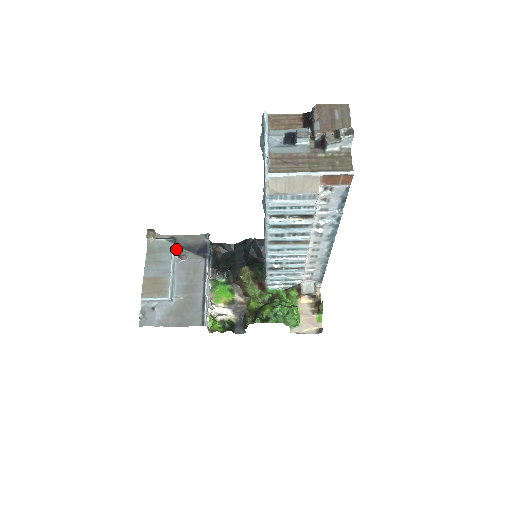
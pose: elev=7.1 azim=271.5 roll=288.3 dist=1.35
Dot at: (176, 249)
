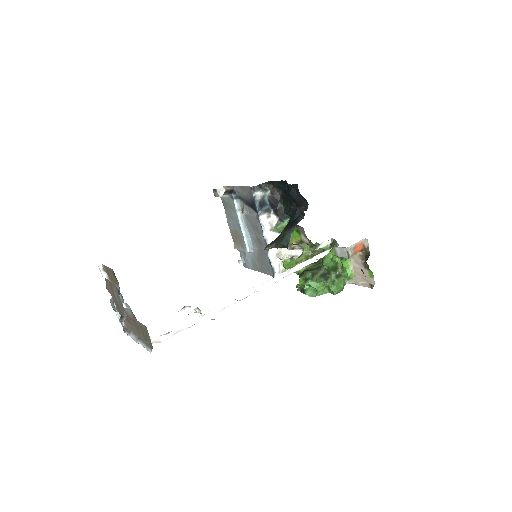
Dot at: (239, 203)
